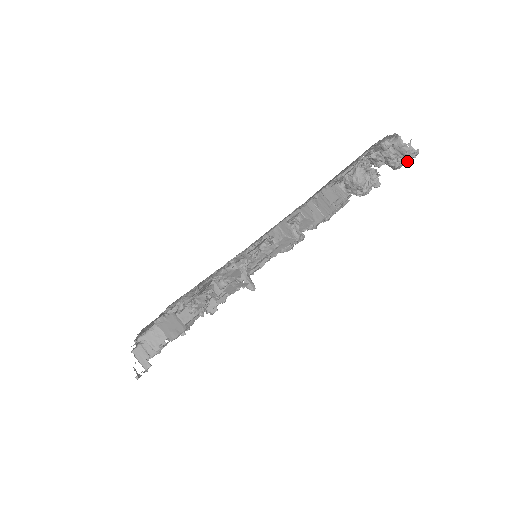
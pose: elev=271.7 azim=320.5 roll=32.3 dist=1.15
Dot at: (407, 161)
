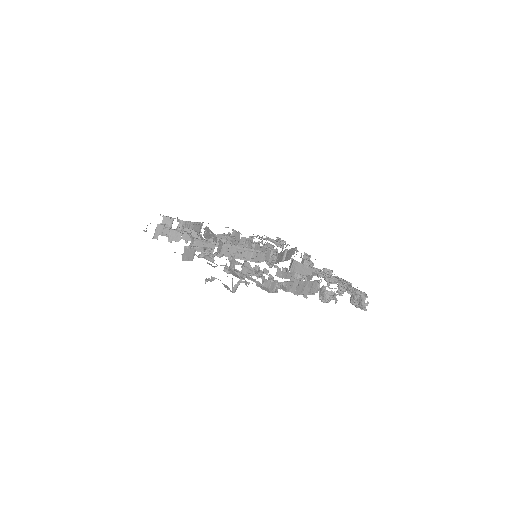
Dot at: (358, 307)
